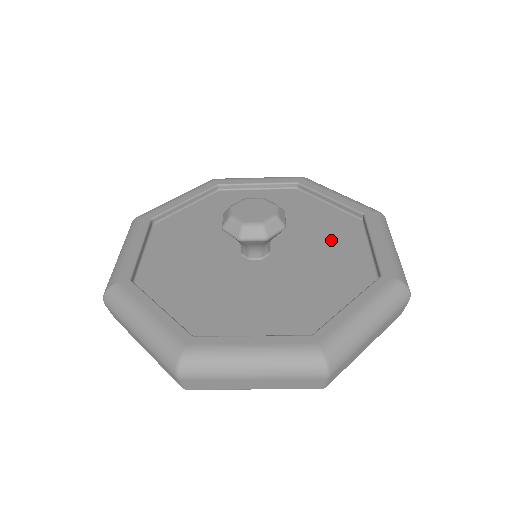
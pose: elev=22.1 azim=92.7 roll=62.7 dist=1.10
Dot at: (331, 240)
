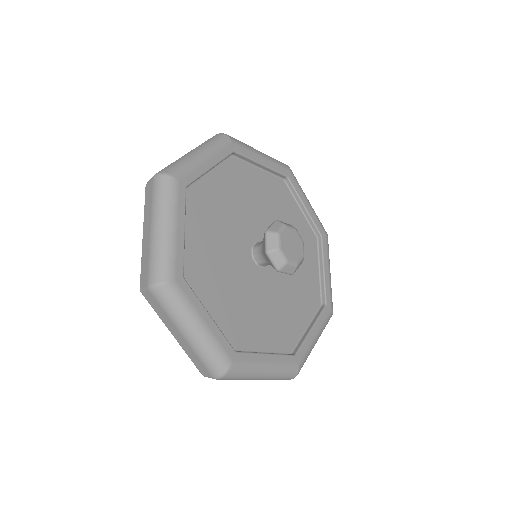
Dot at: occluded
